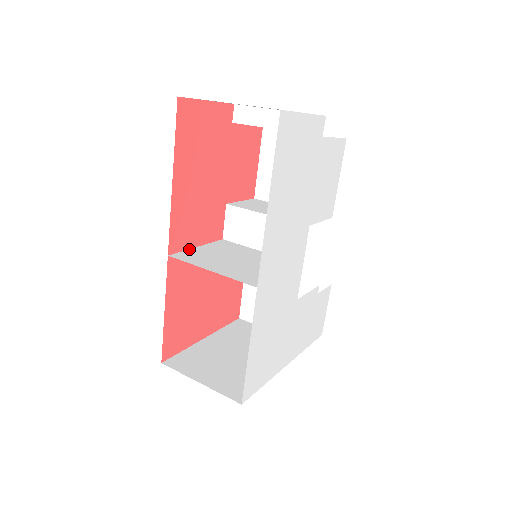
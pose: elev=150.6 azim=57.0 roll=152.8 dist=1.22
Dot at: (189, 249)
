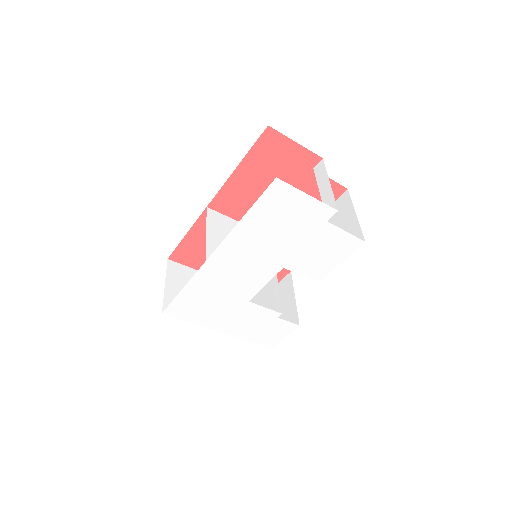
Dot at: (226, 216)
